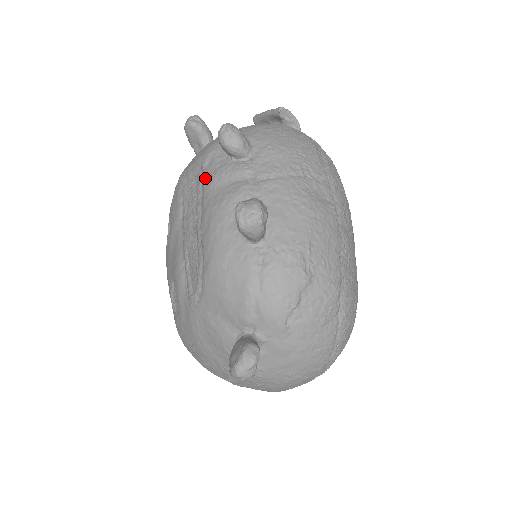
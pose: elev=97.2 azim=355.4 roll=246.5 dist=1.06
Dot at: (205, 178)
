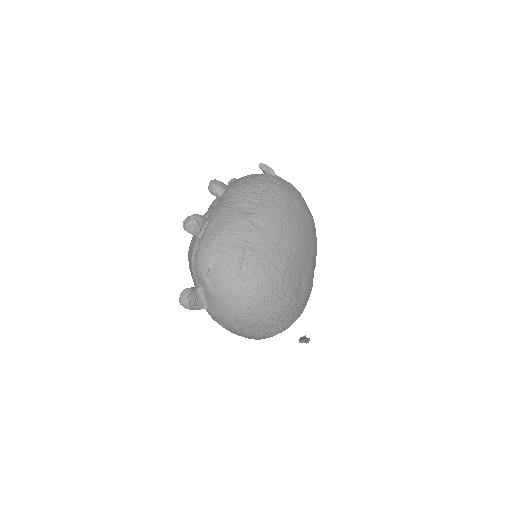
Dot at: occluded
